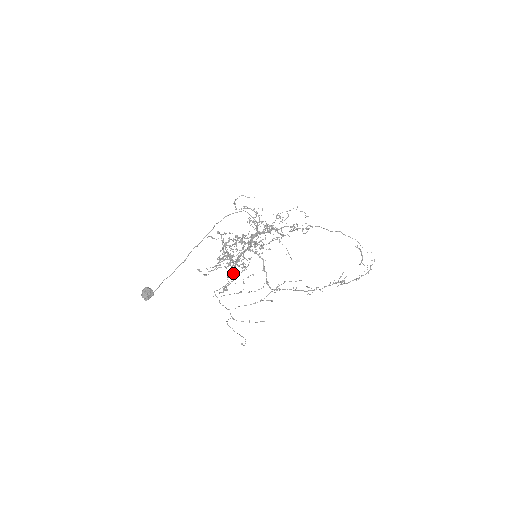
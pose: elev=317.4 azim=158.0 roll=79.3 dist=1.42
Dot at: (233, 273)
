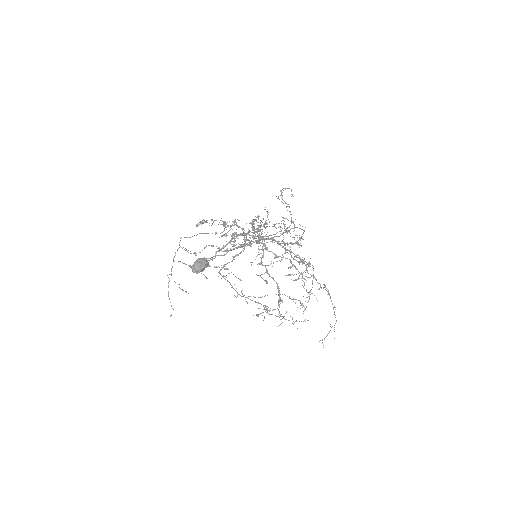
Dot at: (222, 248)
